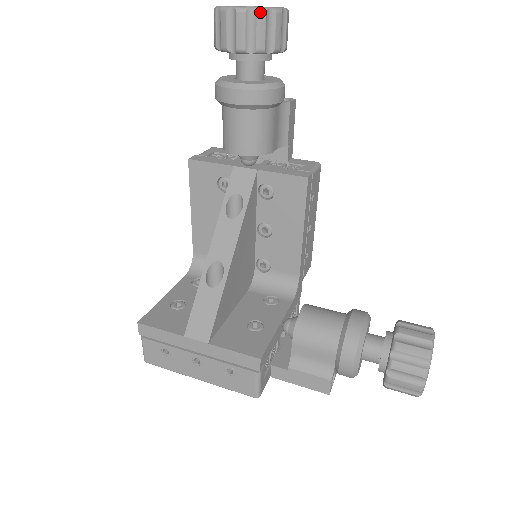
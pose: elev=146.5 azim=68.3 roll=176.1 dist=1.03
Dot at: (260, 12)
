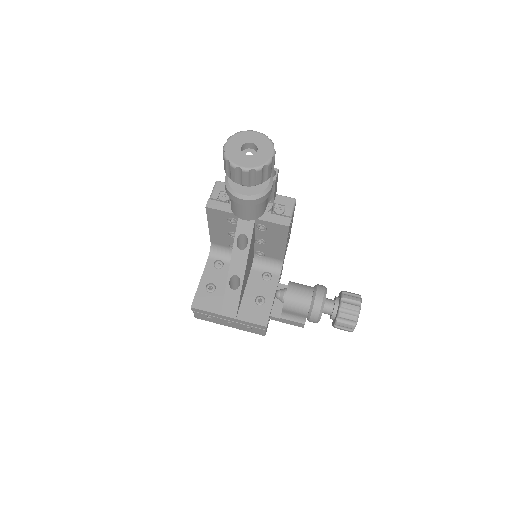
Dot at: (258, 171)
